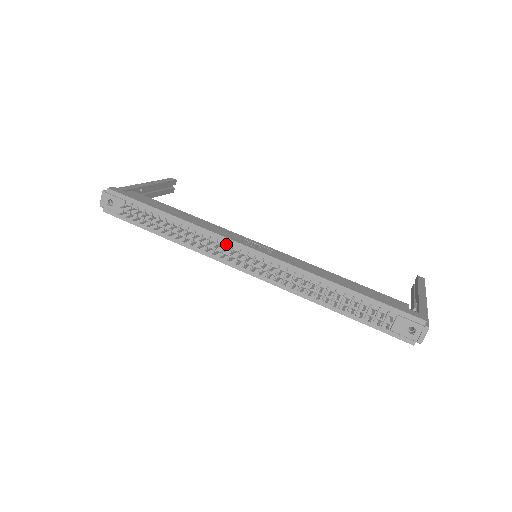
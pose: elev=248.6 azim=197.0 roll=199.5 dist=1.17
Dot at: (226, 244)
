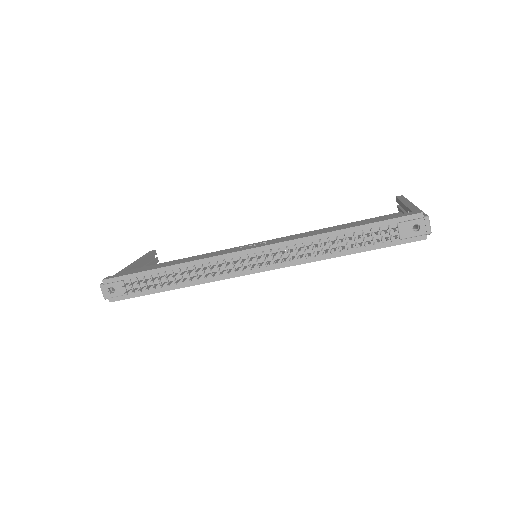
Dot at: (226, 260)
